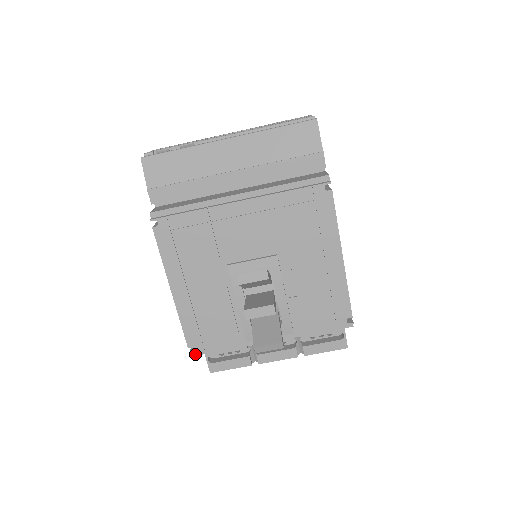
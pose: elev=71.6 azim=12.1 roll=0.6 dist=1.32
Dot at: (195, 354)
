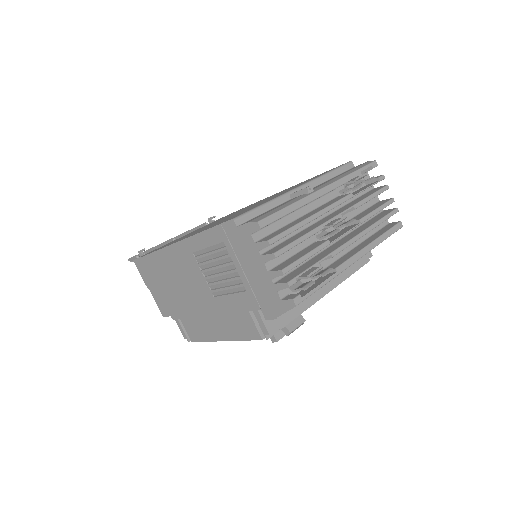
Dot at: (188, 337)
